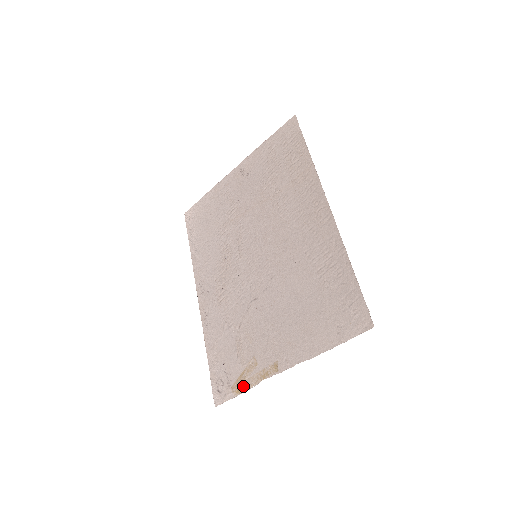
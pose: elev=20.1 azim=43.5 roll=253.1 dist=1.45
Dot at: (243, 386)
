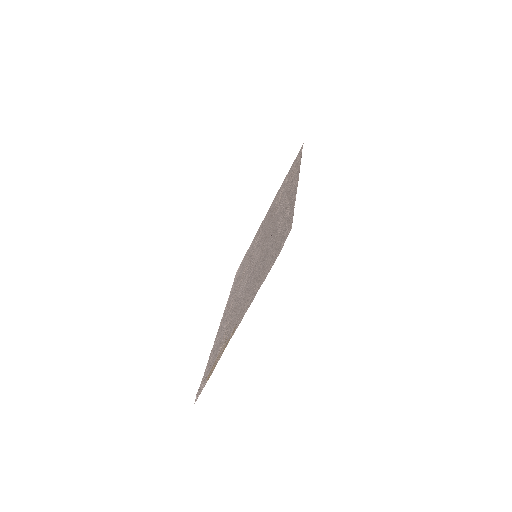
Dot at: (213, 369)
